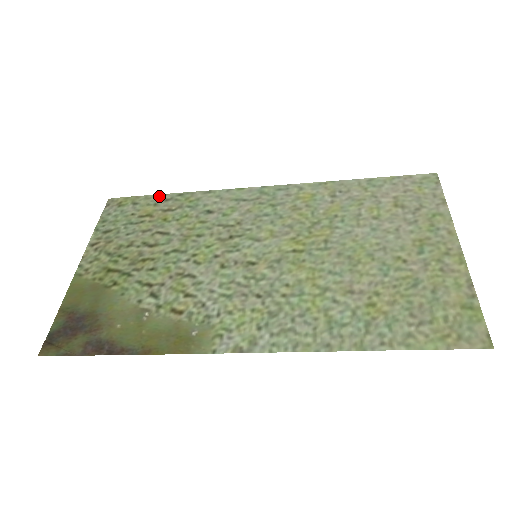
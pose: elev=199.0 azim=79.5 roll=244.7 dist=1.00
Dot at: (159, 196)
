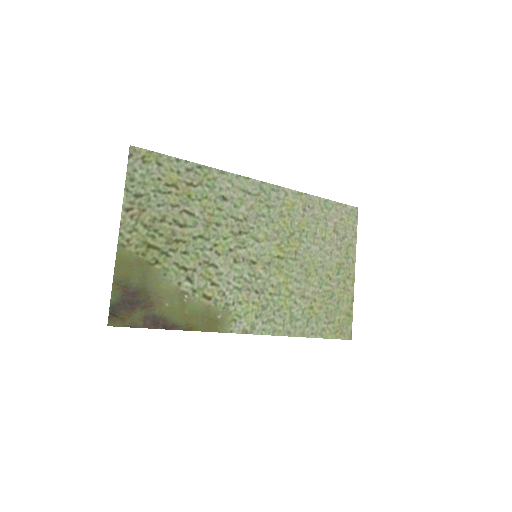
Dot at: (181, 162)
